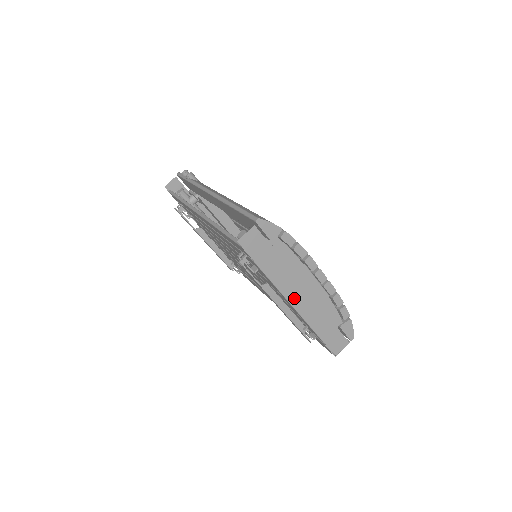
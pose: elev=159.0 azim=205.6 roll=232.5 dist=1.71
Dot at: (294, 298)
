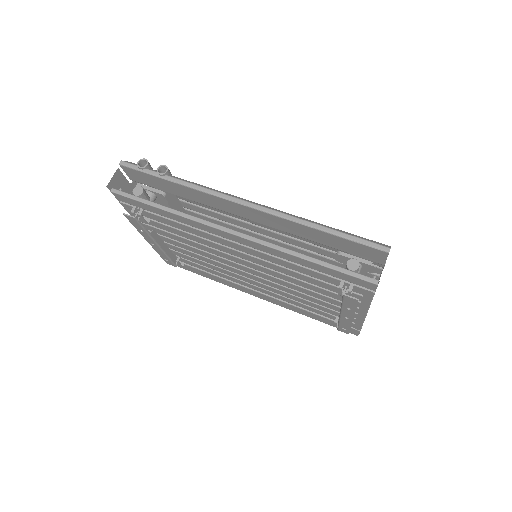
Dot at: occluded
